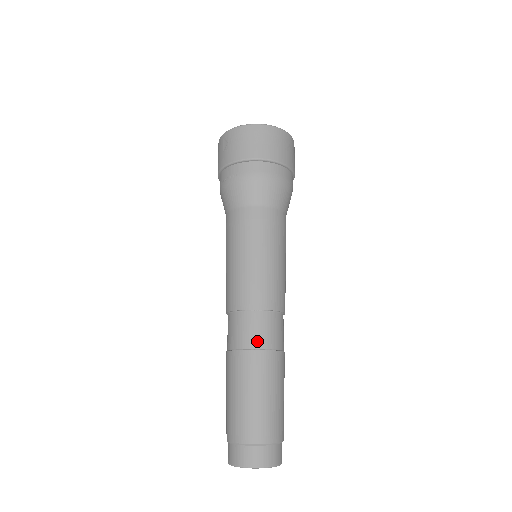
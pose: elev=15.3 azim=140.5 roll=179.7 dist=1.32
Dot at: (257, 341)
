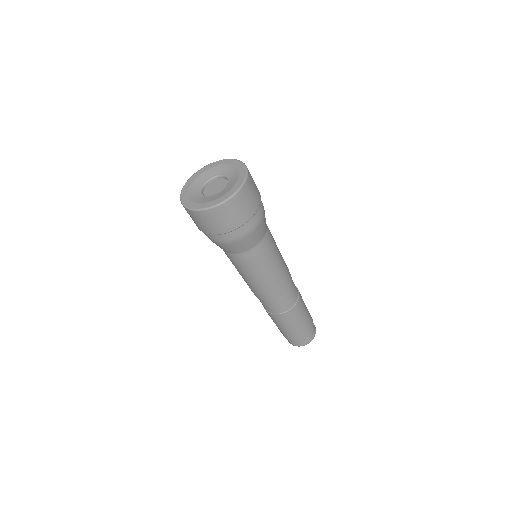
Dot at: (273, 311)
